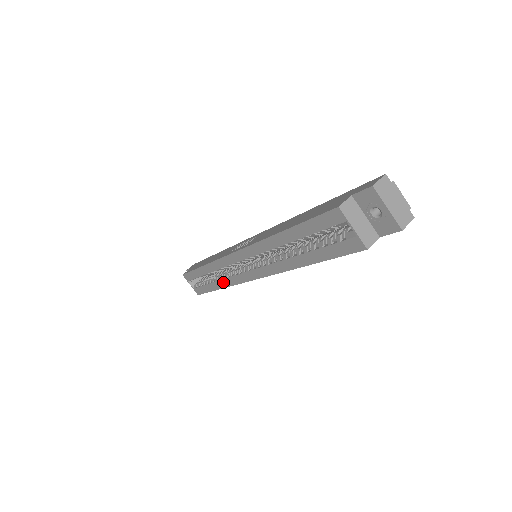
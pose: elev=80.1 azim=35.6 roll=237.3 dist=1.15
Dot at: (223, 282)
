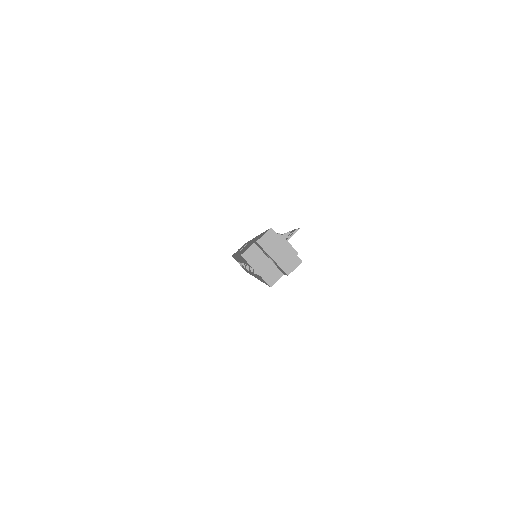
Dot at: occluded
